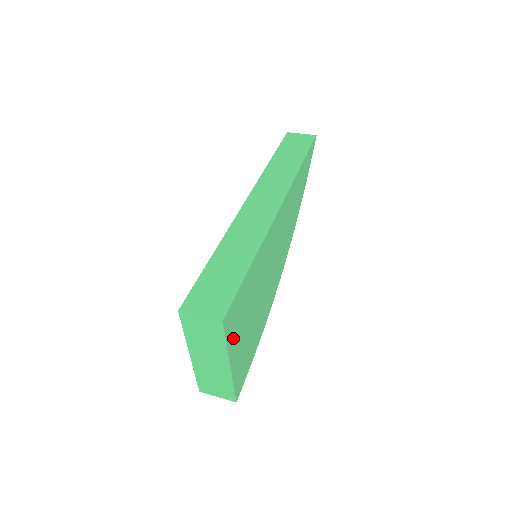
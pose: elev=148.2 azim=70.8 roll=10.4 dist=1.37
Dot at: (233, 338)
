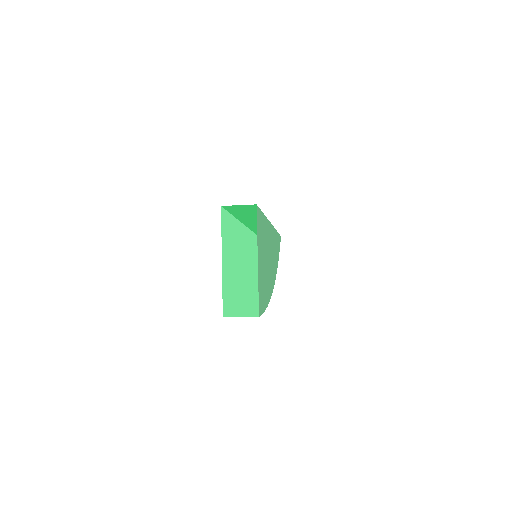
Dot at: (259, 241)
